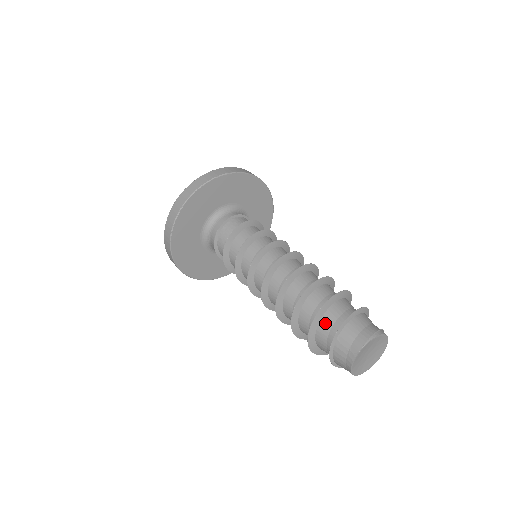
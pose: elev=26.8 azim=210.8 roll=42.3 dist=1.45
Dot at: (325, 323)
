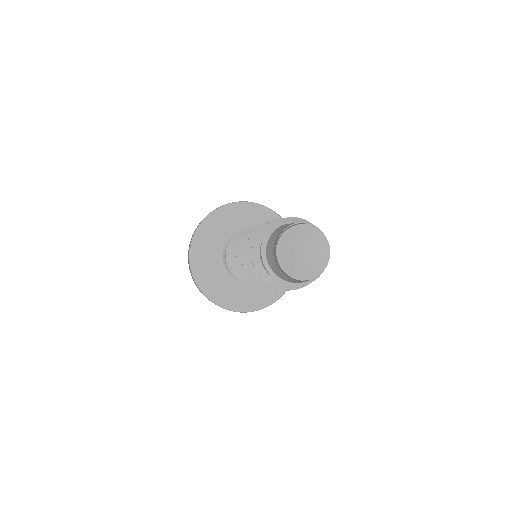
Dot at: occluded
